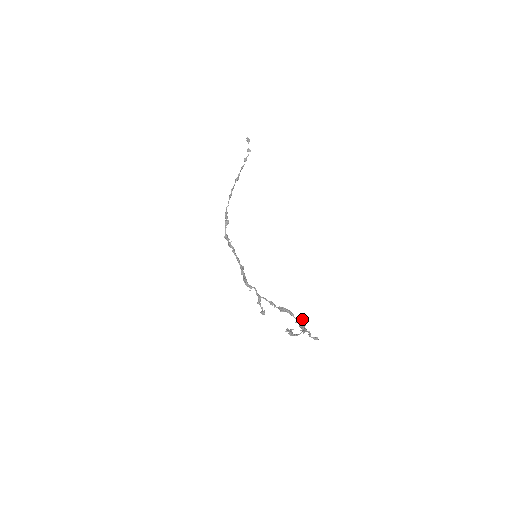
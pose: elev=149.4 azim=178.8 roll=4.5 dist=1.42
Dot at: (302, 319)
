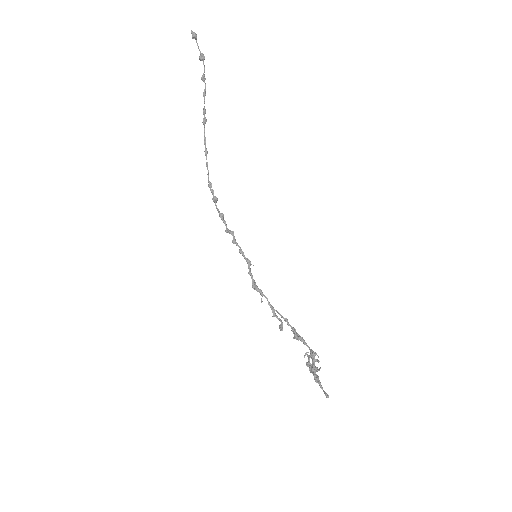
Dot at: (315, 354)
